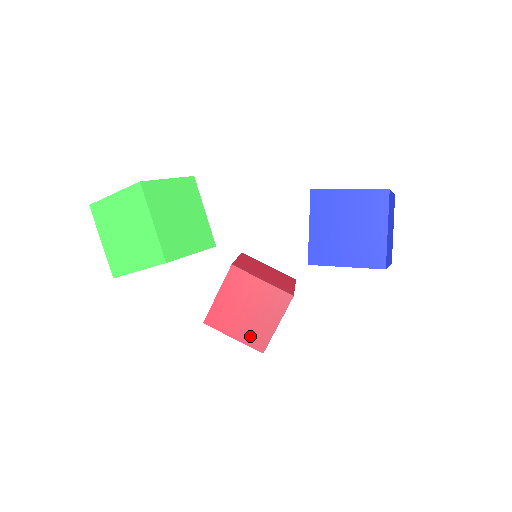
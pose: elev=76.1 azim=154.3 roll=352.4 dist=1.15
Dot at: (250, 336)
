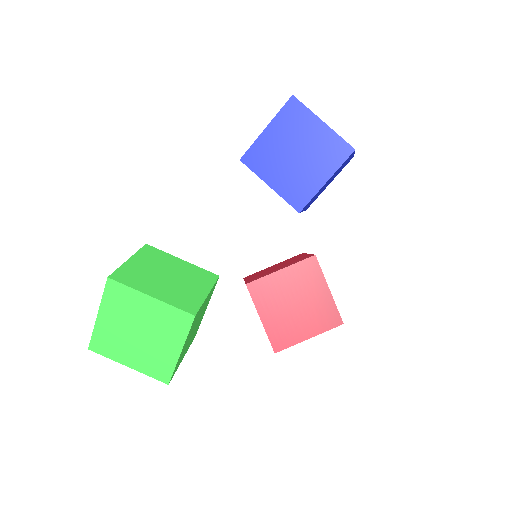
Dot at: (319, 322)
